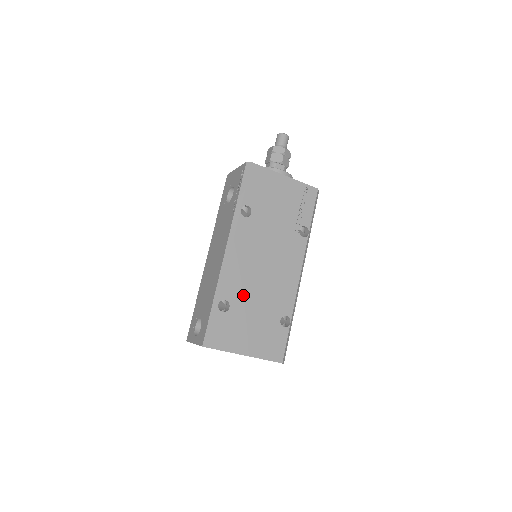
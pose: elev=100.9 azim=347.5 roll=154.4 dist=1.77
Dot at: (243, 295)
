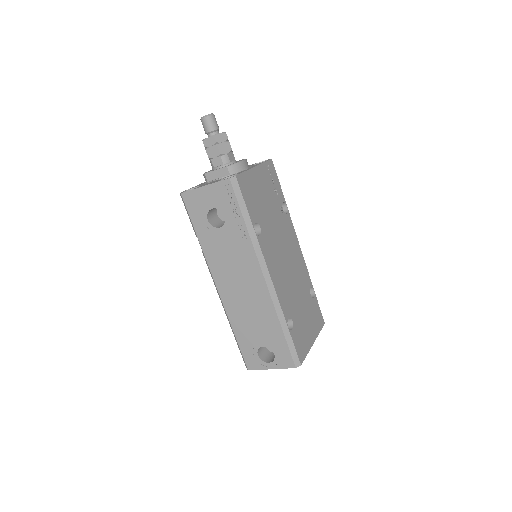
Dot at: (292, 302)
